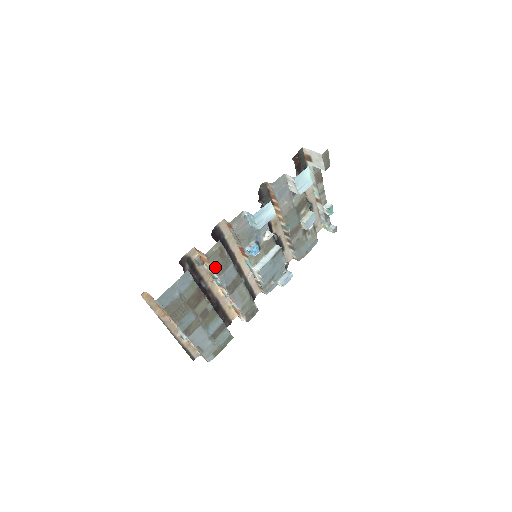
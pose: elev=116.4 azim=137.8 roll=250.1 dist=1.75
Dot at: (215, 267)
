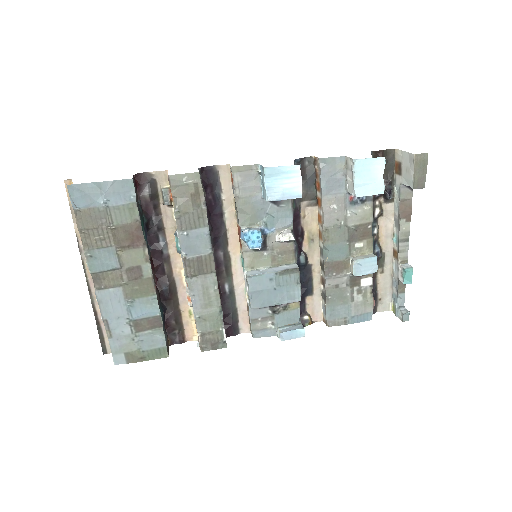
Dot at: (177, 210)
